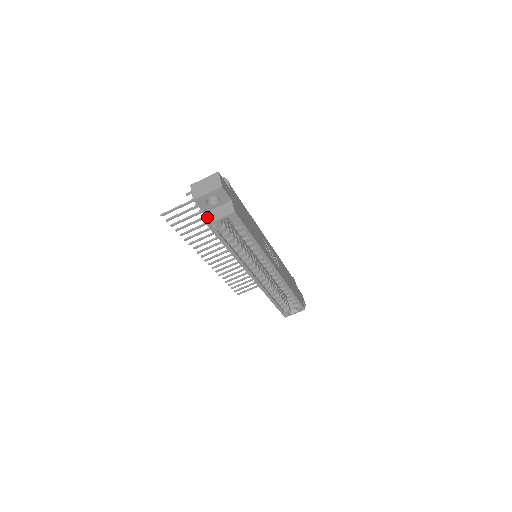
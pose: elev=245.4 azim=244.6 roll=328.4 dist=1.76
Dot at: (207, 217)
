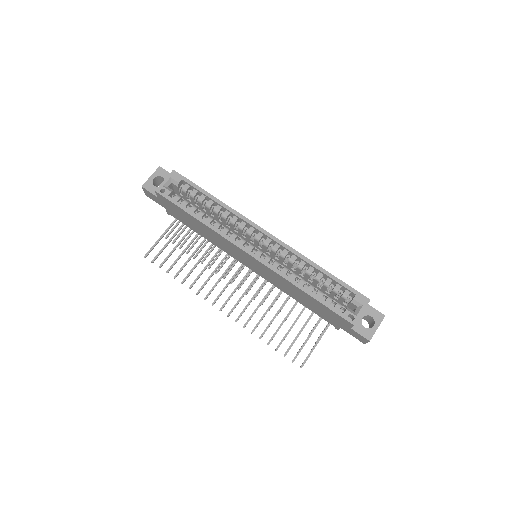
Dot at: occluded
